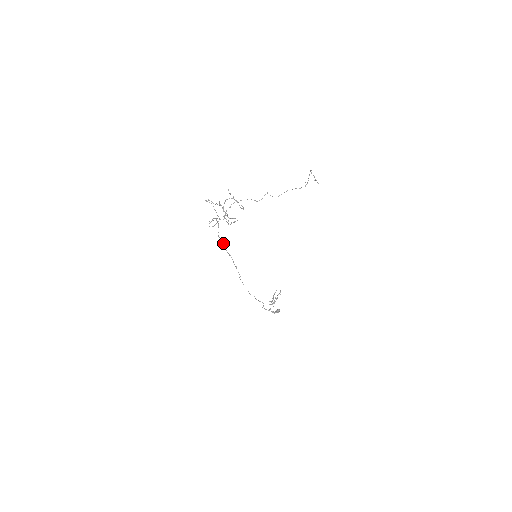
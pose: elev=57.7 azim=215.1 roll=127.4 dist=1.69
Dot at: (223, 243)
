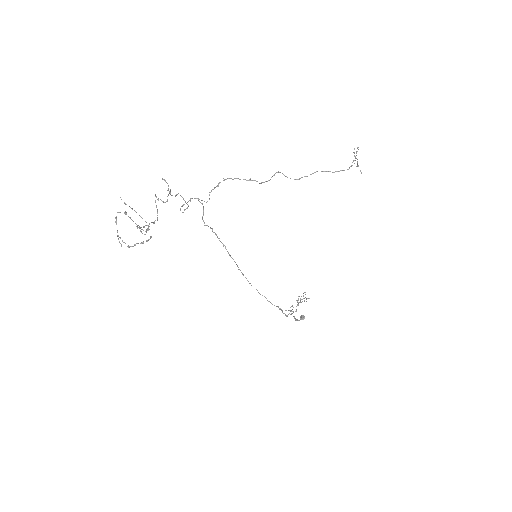
Dot at: (212, 229)
